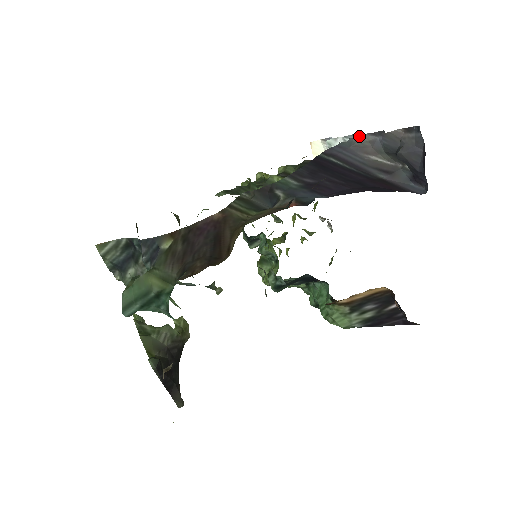
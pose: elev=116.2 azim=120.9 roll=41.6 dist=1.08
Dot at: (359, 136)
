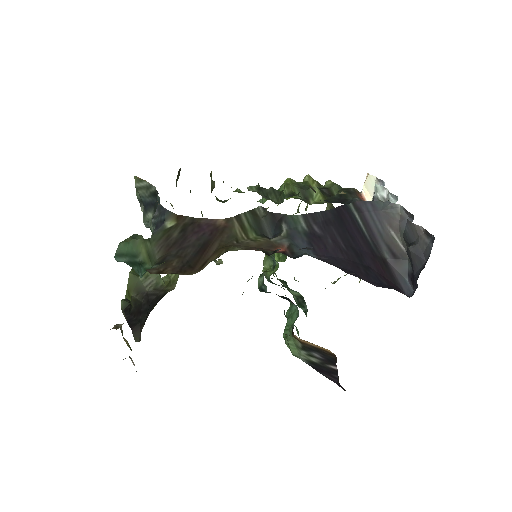
Dot at: (396, 204)
